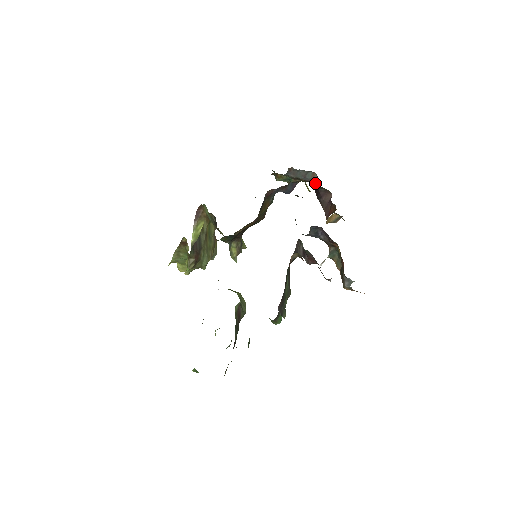
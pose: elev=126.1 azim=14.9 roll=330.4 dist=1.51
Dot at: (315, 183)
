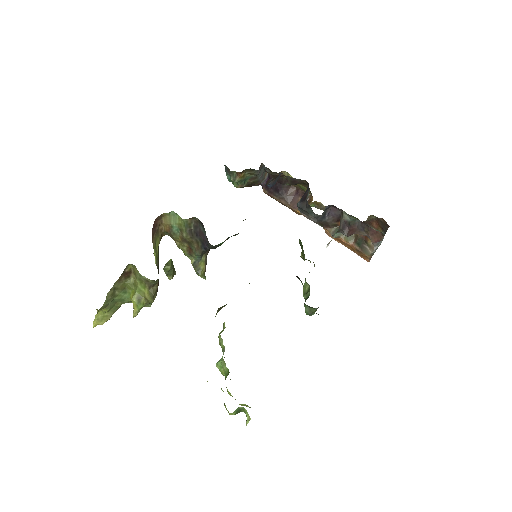
Dot at: occluded
